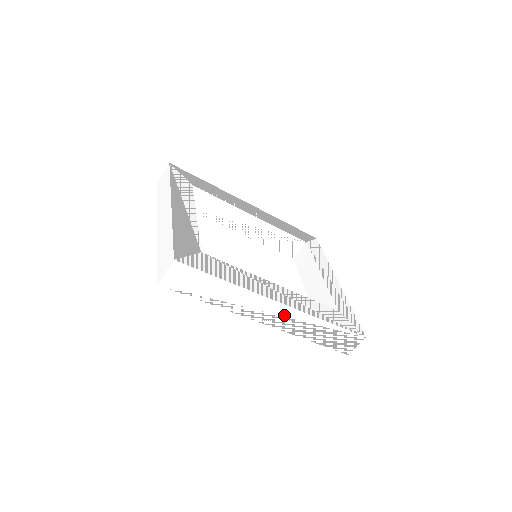
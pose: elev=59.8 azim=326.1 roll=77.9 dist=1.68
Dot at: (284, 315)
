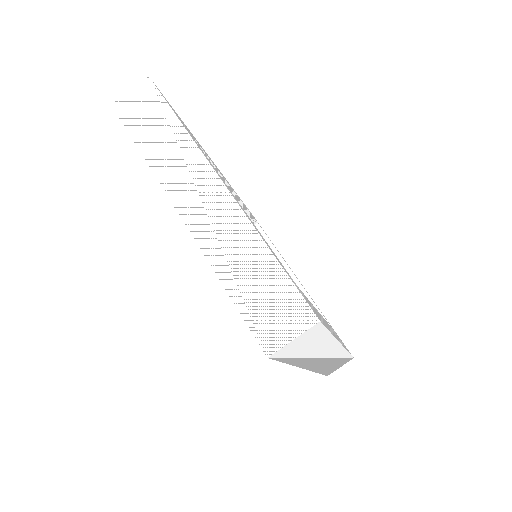
Dot at: (331, 356)
